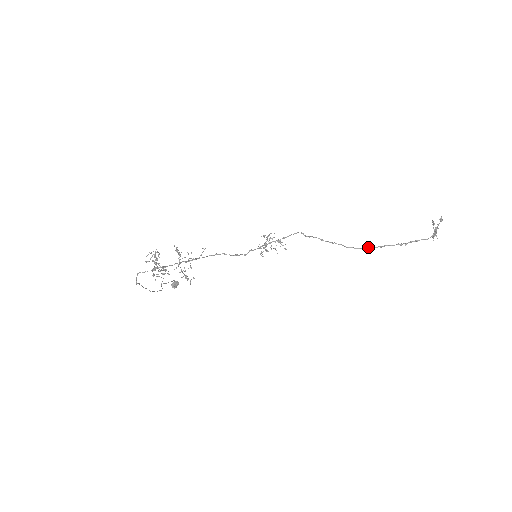
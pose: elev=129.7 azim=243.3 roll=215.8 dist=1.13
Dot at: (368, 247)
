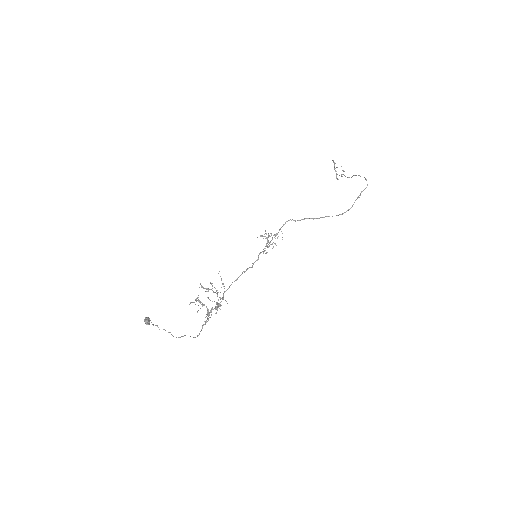
Dot at: (349, 209)
